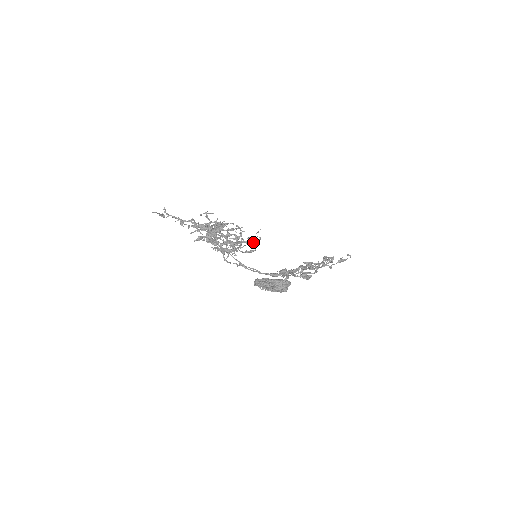
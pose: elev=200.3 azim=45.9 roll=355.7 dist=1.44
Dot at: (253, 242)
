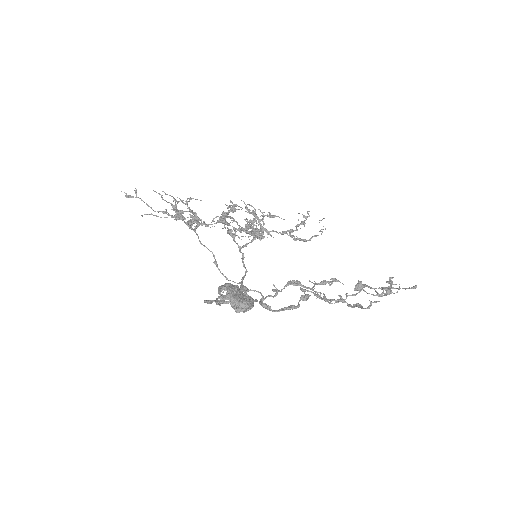
Dot at: occluded
